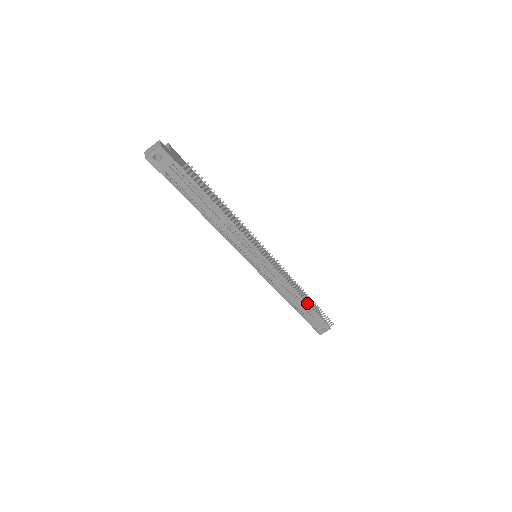
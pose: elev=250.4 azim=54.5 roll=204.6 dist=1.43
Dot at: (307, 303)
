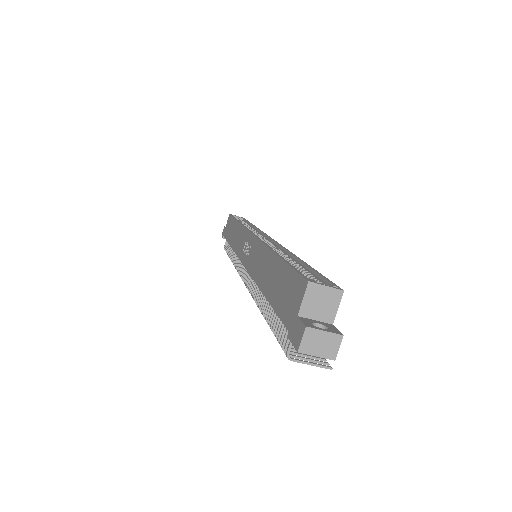
Dot at: occluded
